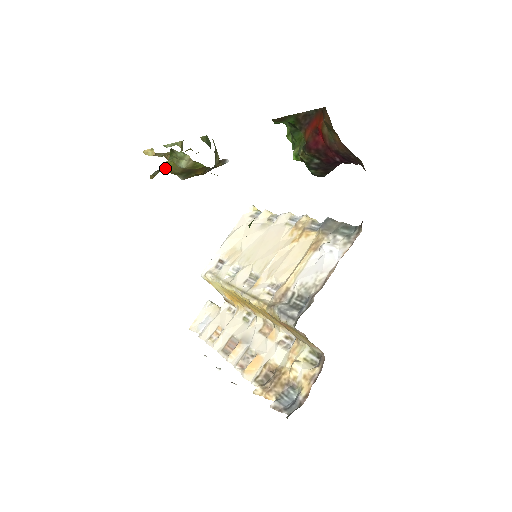
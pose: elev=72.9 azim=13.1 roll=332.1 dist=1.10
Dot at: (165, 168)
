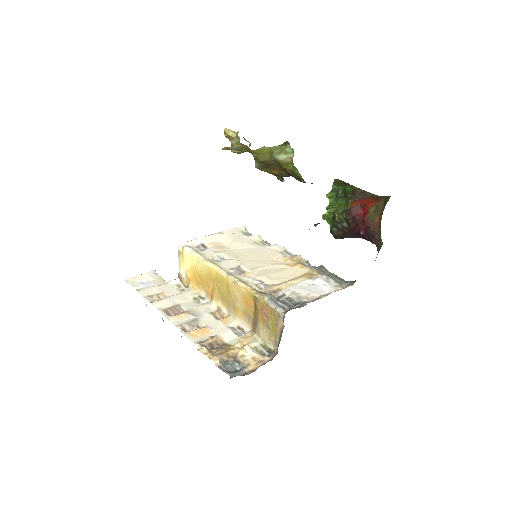
Dot at: (258, 150)
